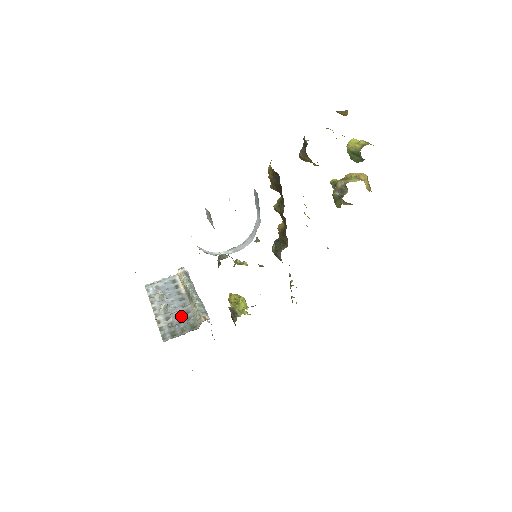
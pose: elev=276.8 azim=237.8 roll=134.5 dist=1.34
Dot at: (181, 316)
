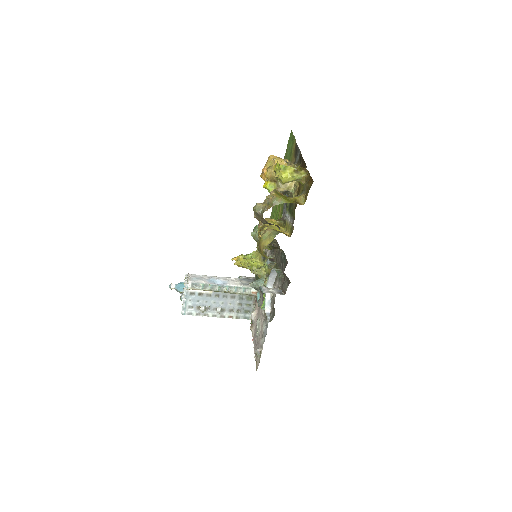
Dot at: (235, 303)
